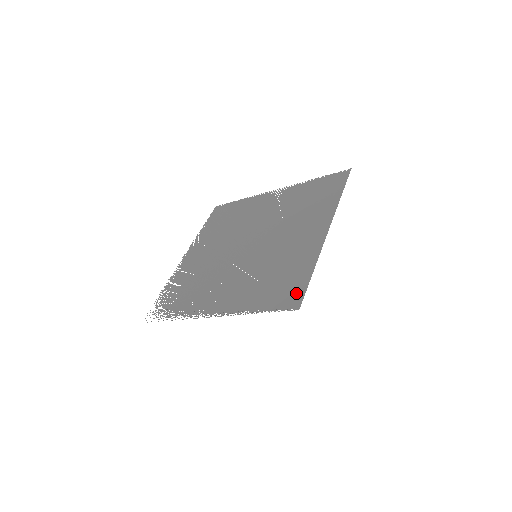
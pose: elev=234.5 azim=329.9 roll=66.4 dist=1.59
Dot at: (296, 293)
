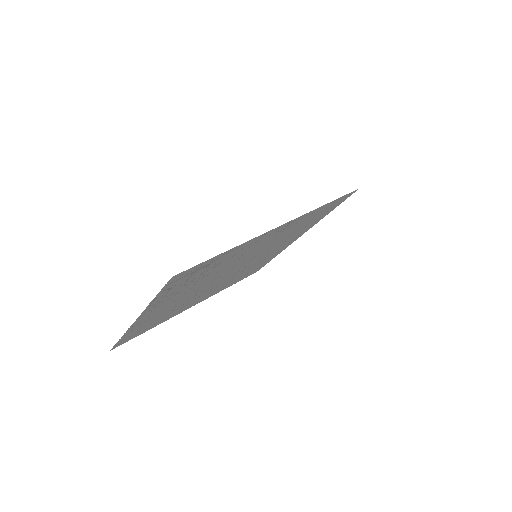
Dot at: (340, 202)
